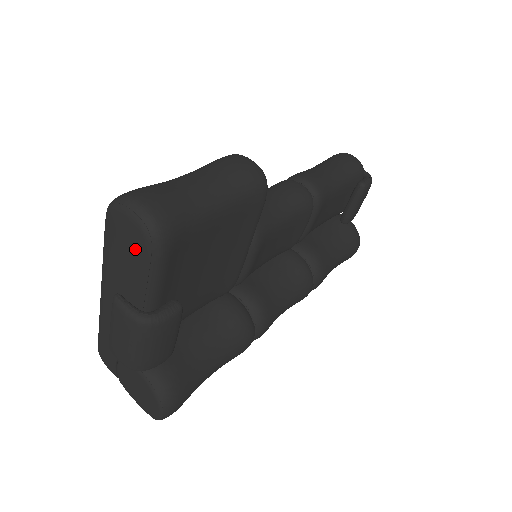
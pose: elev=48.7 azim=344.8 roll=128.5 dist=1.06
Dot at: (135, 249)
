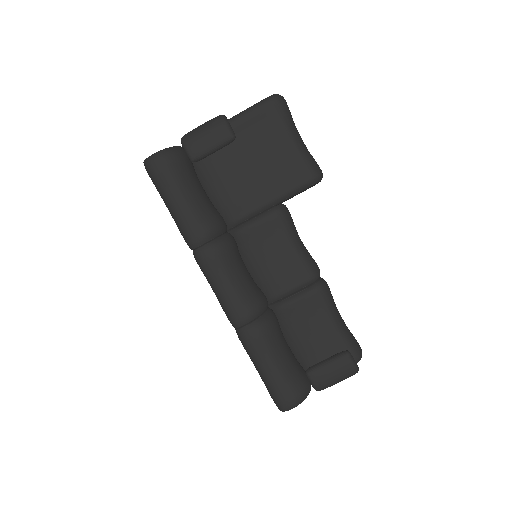
Dot at: occluded
